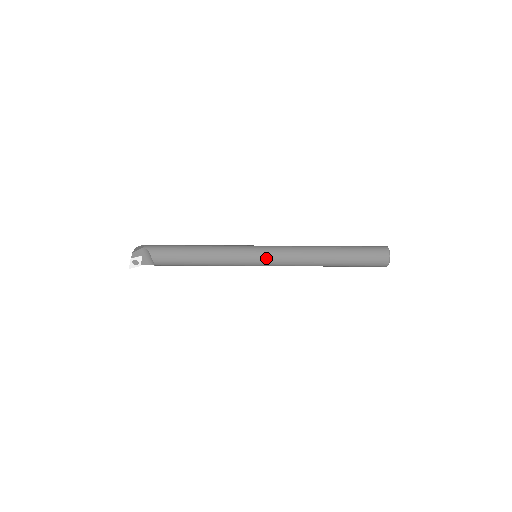
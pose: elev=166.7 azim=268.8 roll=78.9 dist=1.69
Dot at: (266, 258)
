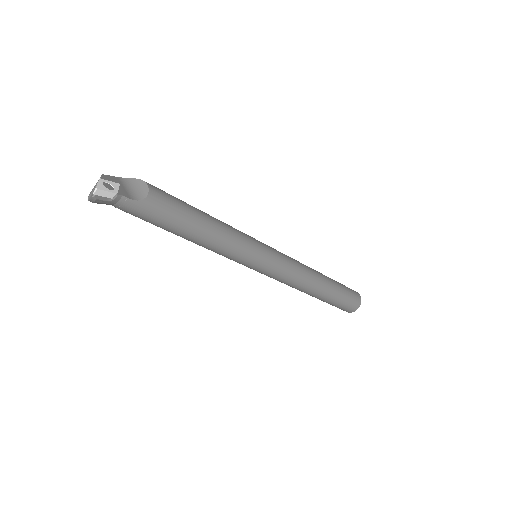
Dot at: (272, 248)
